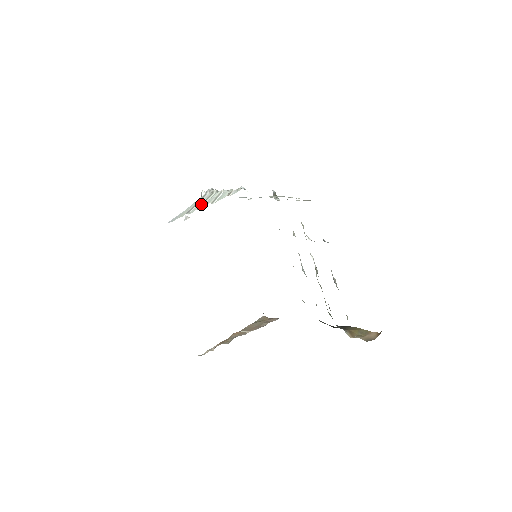
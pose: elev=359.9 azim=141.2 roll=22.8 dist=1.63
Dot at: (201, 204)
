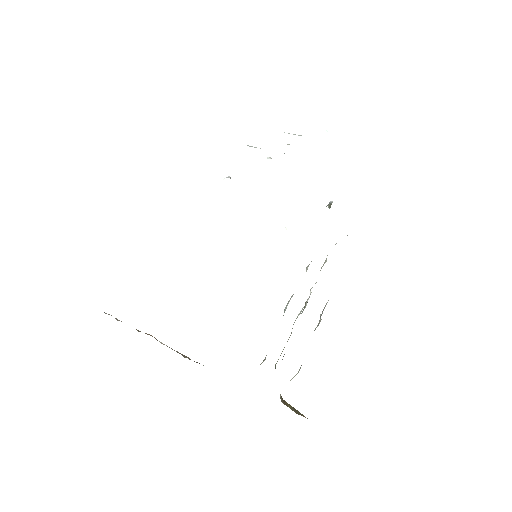
Dot at: occluded
